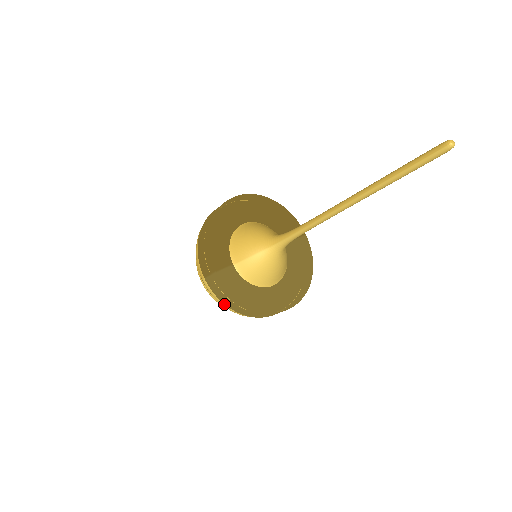
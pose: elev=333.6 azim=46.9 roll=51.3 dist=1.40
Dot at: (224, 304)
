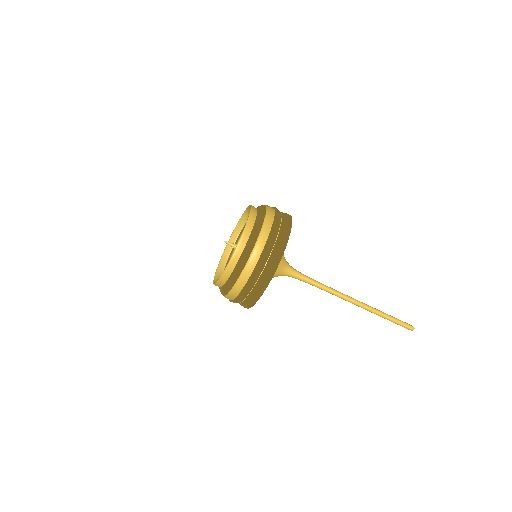
Dot at: occluded
